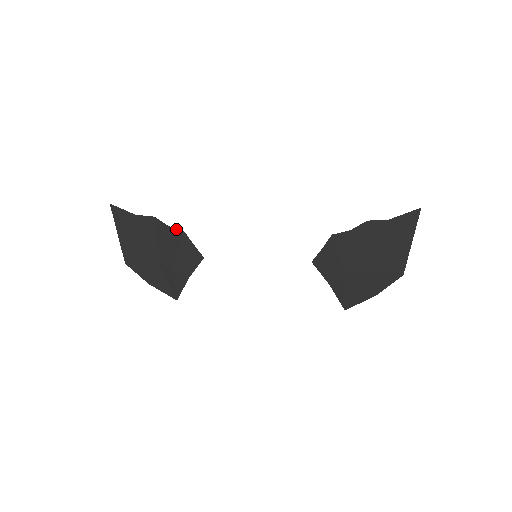
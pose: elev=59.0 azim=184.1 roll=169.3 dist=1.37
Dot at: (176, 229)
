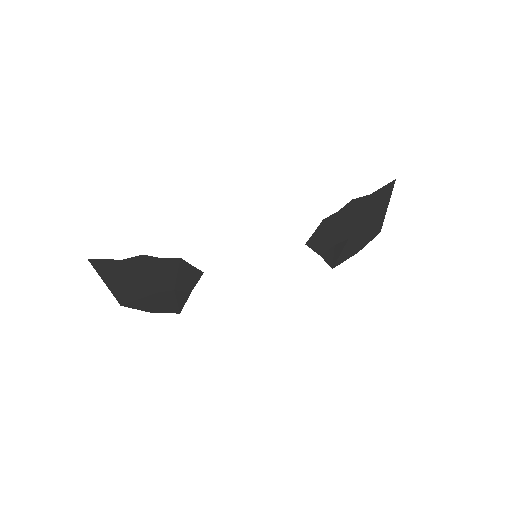
Dot at: (171, 259)
